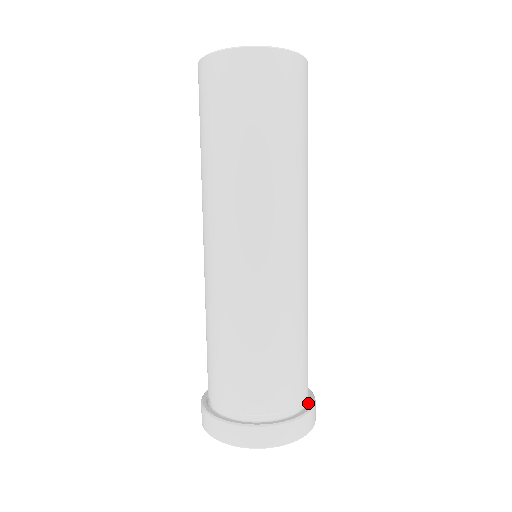
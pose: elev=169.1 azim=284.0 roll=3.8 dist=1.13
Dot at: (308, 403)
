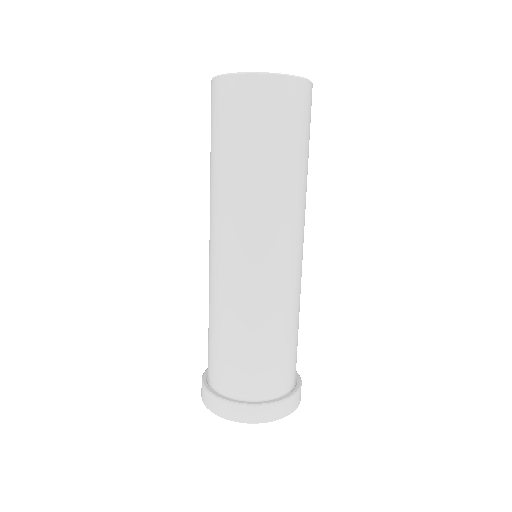
Dot at: (295, 378)
